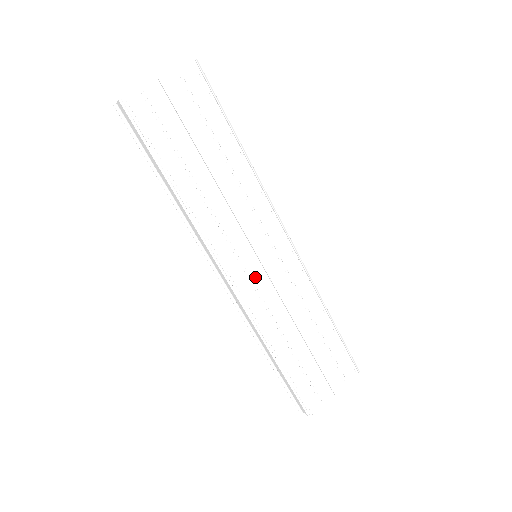
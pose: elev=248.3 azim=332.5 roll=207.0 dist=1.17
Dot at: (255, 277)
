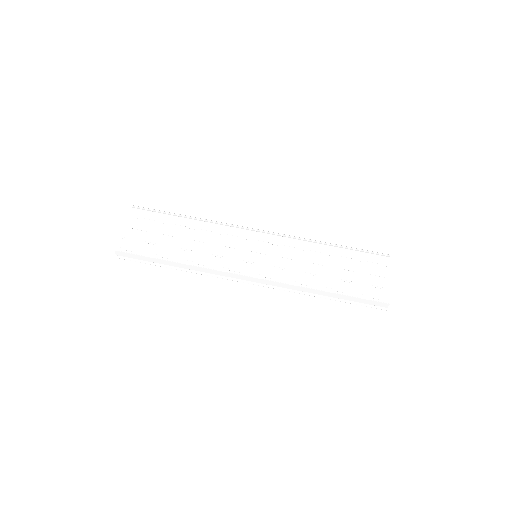
Dot at: (264, 262)
